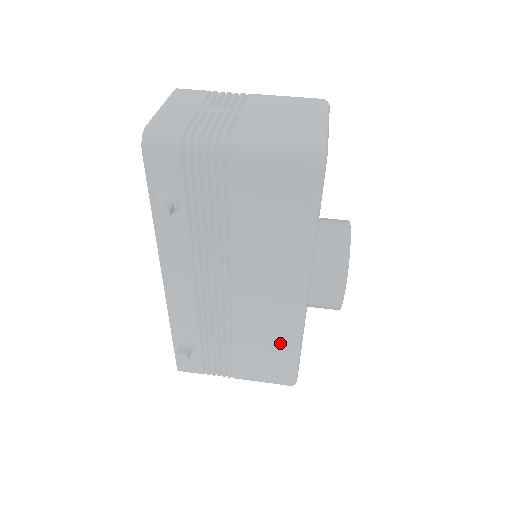
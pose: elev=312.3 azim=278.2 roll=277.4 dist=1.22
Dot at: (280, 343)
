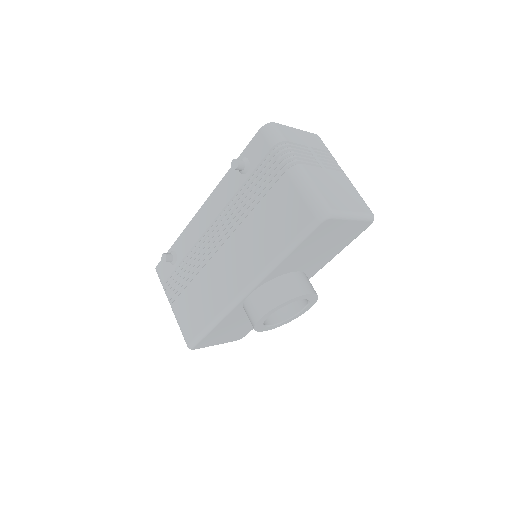
Dot at: (209, 308)
